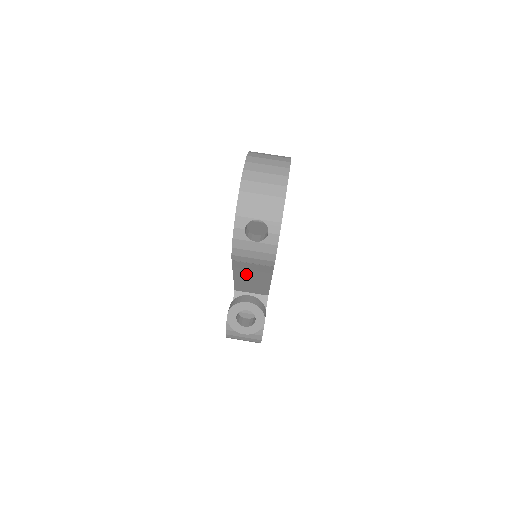
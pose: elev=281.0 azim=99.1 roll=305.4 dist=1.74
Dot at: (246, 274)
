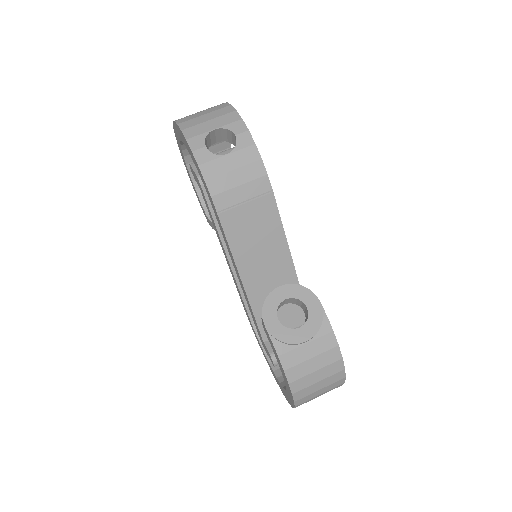
Dot at: (253, 255)
